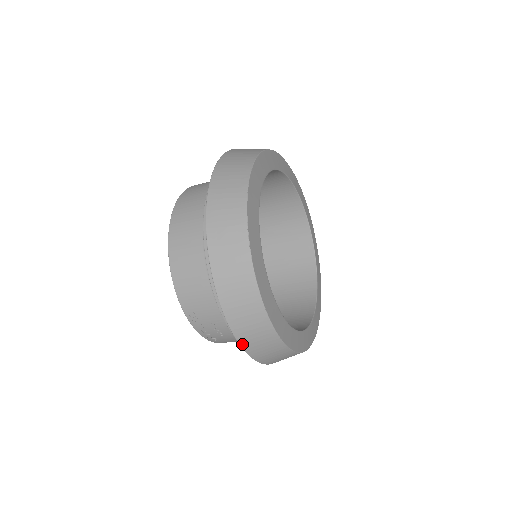
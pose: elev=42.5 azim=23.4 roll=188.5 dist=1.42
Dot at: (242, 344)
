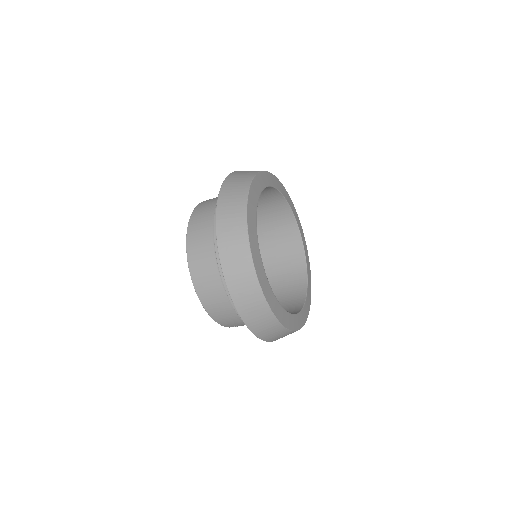
Dot at: occluded
